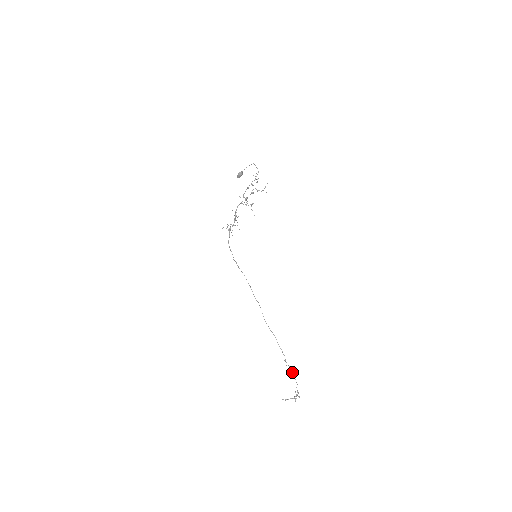
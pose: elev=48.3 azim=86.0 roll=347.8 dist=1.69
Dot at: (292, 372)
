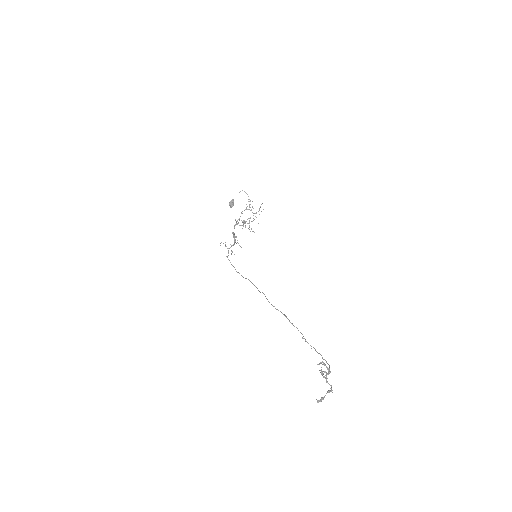
Dot at: (319, 353)
